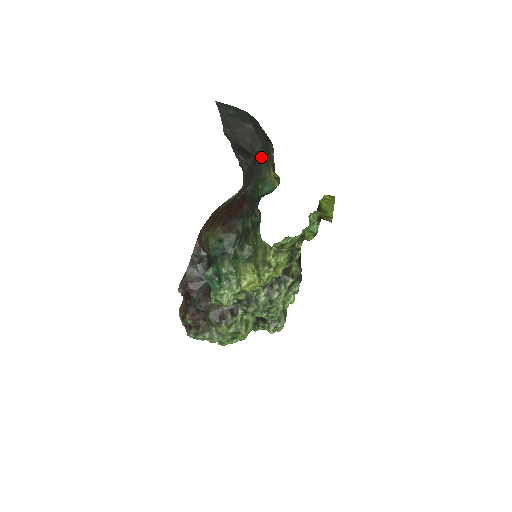
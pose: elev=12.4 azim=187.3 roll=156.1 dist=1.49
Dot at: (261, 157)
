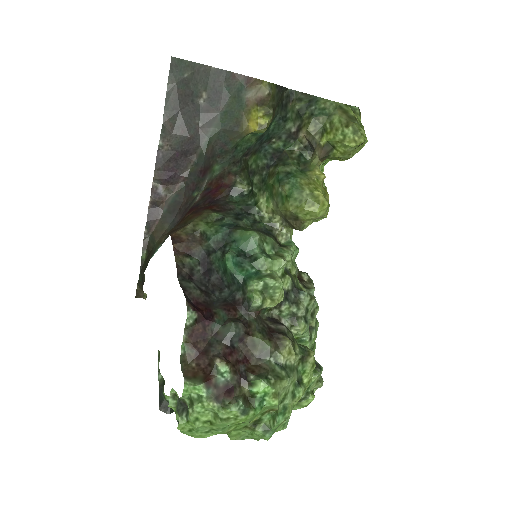
Dot at: (223, 130)
